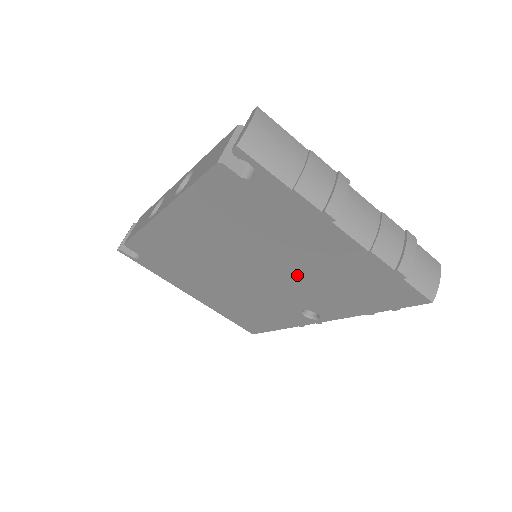
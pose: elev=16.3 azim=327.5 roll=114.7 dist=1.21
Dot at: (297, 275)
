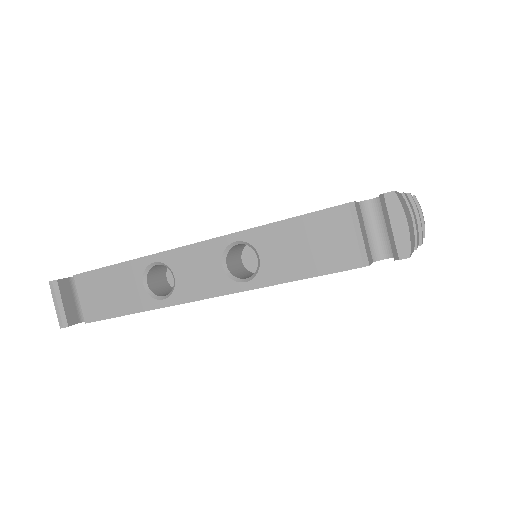
Dot at: occluded
